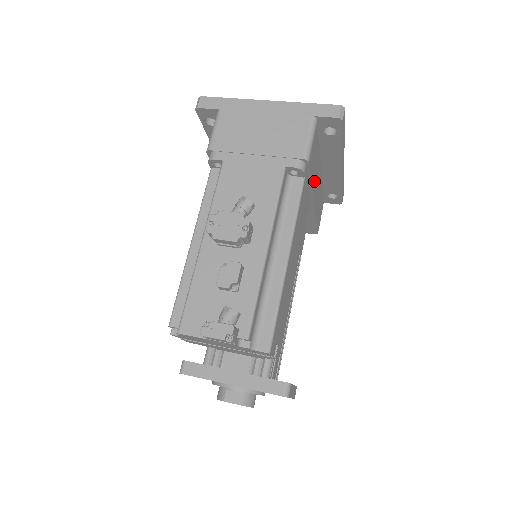
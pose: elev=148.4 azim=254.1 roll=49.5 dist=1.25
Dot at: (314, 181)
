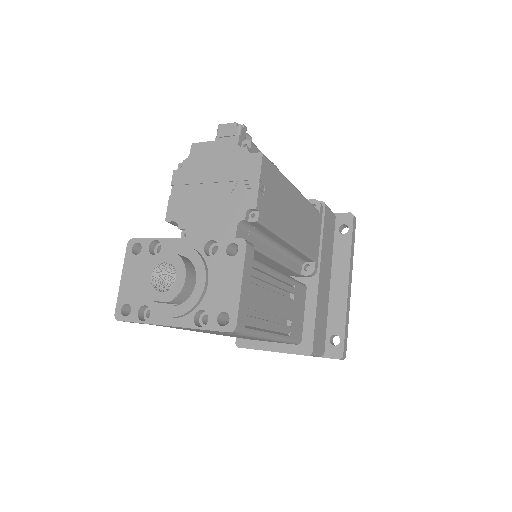
Dot at: (324, 252)
